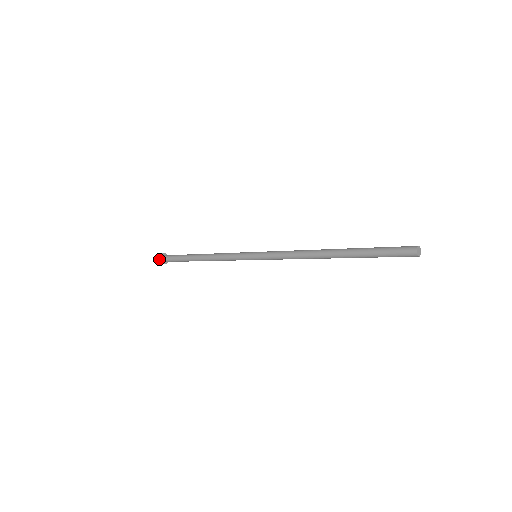
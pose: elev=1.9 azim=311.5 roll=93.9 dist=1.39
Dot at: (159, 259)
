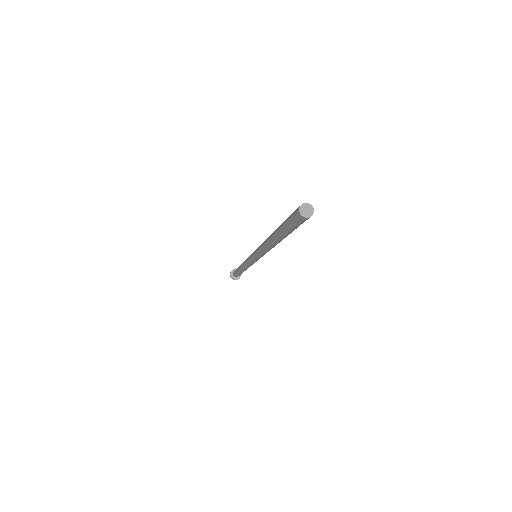
Dot at: (231, 272)
